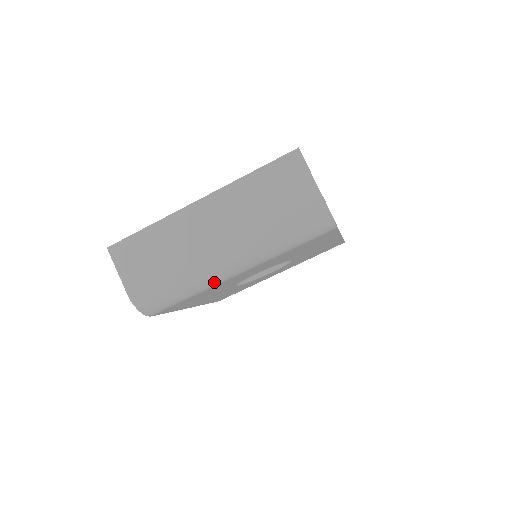
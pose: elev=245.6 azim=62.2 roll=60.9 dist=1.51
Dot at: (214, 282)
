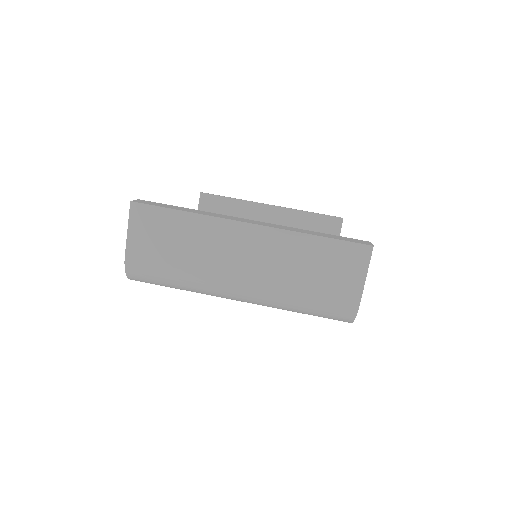
Dot at: (213, 295)
